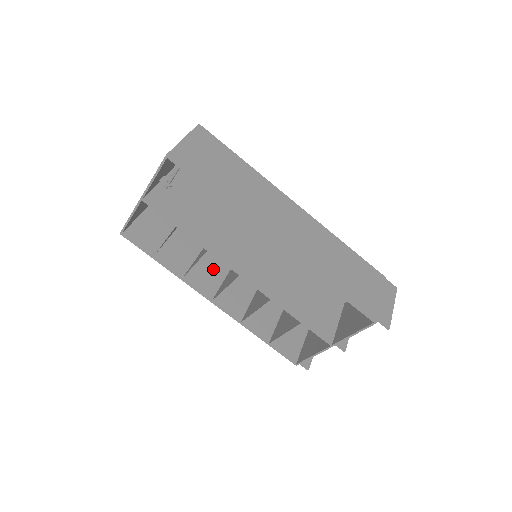
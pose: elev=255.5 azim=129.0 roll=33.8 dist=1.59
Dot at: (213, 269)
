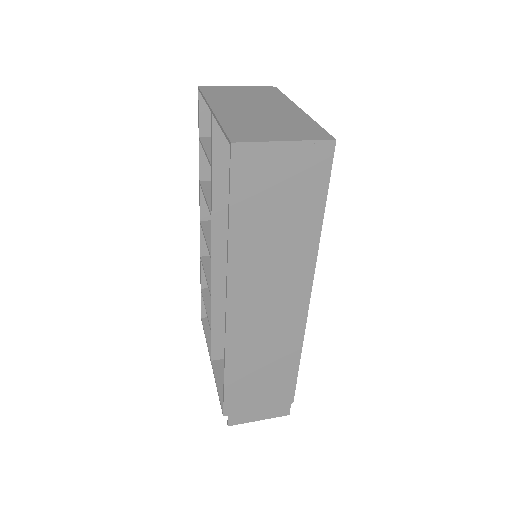
Dot at: occluded
